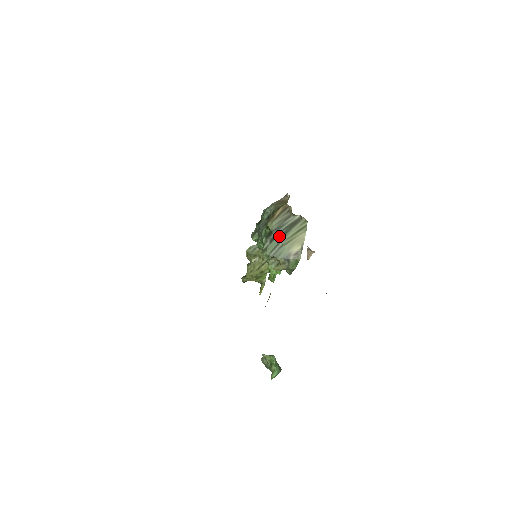
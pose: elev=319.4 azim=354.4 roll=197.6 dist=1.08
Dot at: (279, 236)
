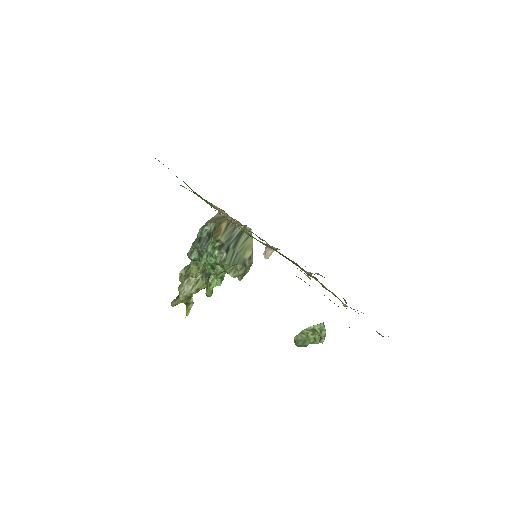
Dot at: (232, 246)
